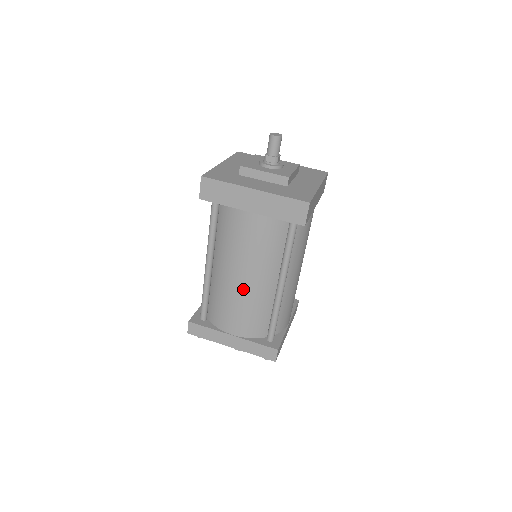
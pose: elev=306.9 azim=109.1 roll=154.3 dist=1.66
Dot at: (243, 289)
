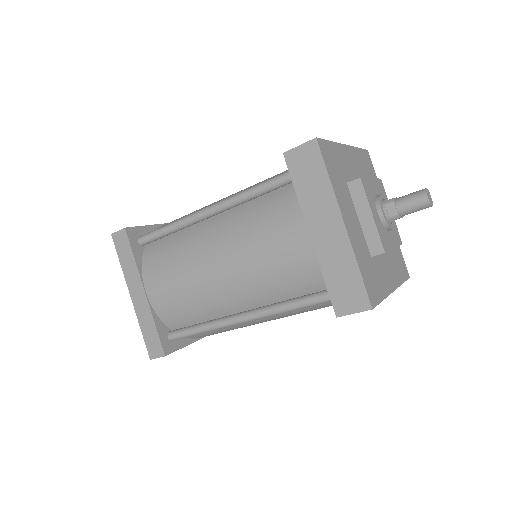
Dot at: (206, 276)
